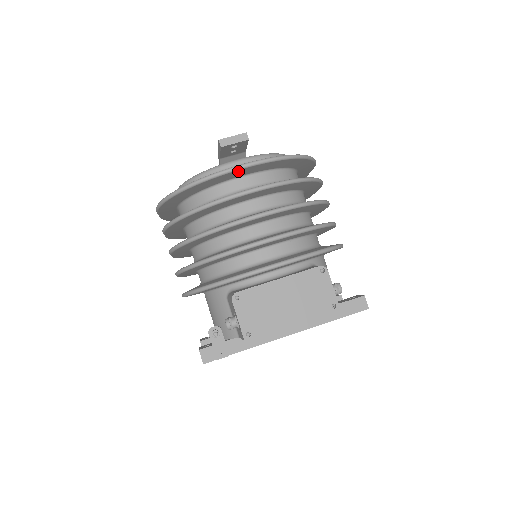
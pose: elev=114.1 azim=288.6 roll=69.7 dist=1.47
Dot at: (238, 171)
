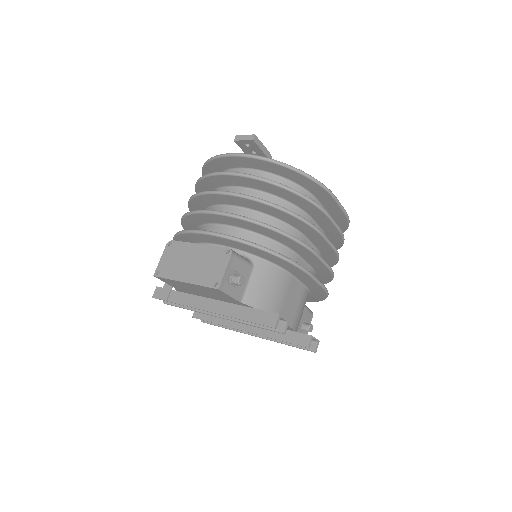
Dot at: (230, 158)
